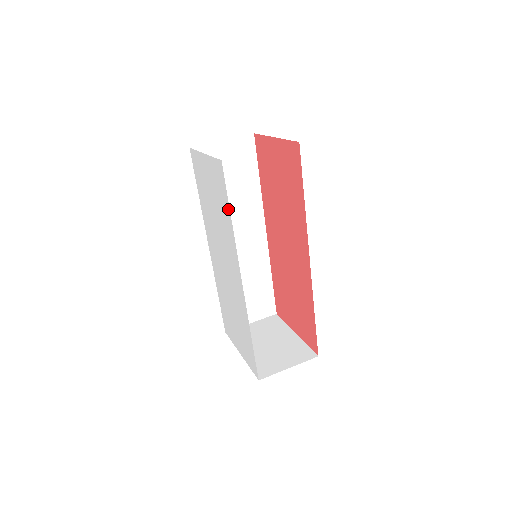
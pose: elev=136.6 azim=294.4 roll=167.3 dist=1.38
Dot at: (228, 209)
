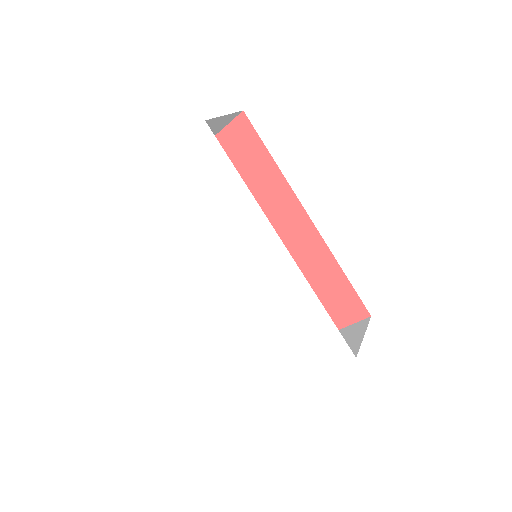
Dot at: (231, 170)
